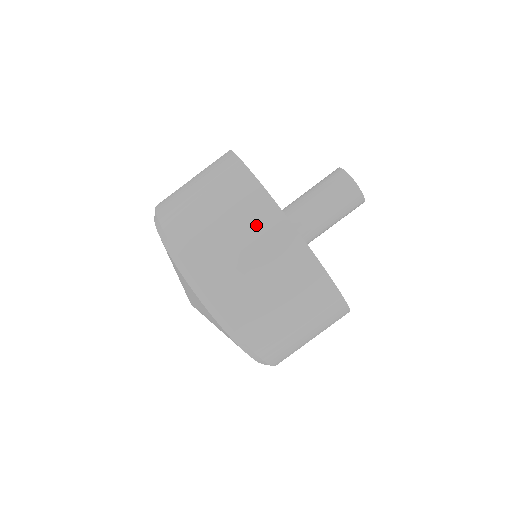
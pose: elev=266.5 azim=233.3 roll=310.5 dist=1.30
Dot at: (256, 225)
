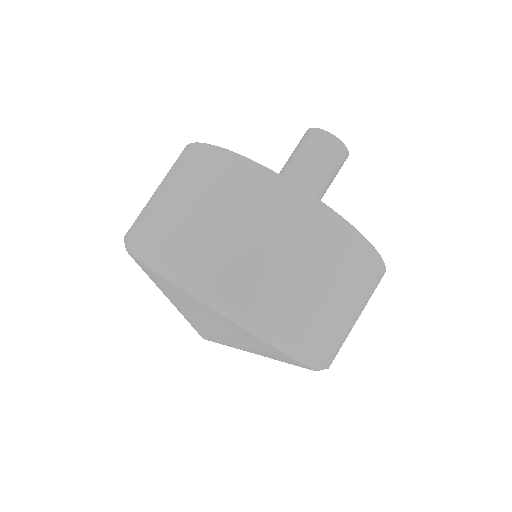
Dot at: (209, 177)
